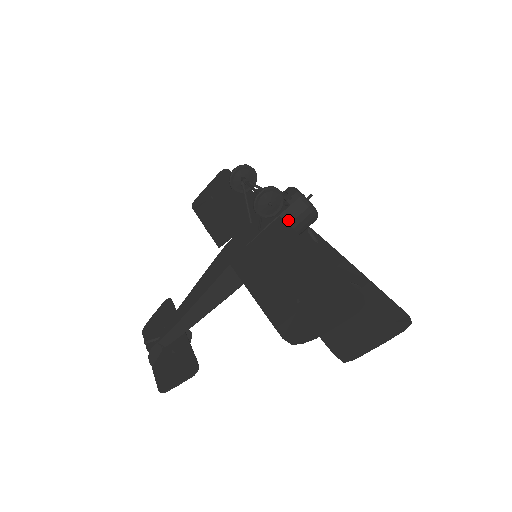
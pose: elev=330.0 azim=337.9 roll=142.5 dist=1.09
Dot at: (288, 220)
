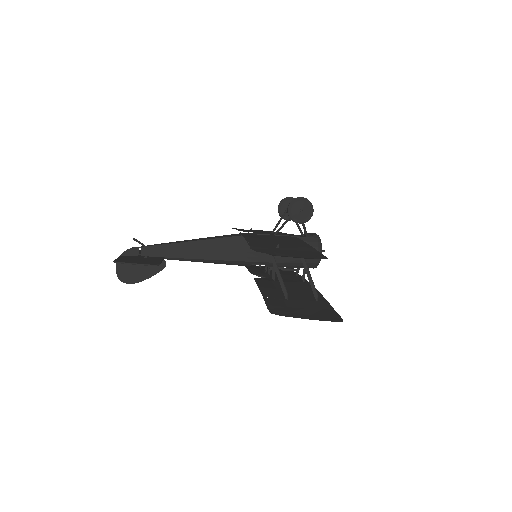
Dot at: occluded
